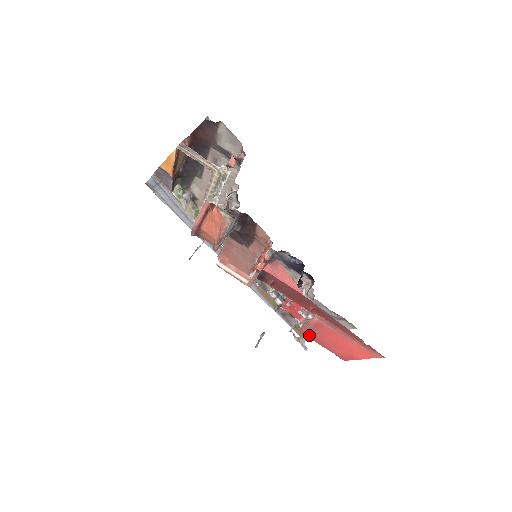
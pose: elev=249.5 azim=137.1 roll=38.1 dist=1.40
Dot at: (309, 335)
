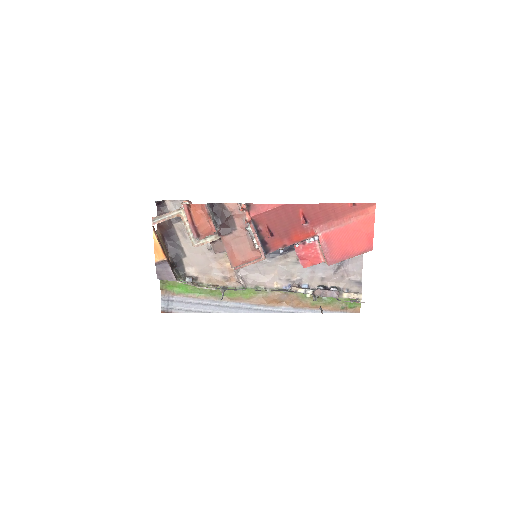
Dot at: (335, 259)
